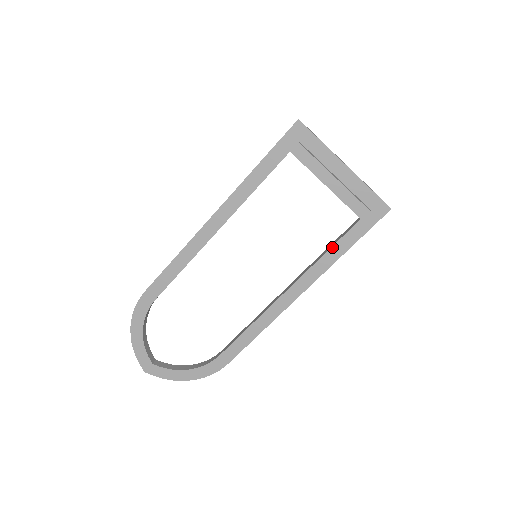
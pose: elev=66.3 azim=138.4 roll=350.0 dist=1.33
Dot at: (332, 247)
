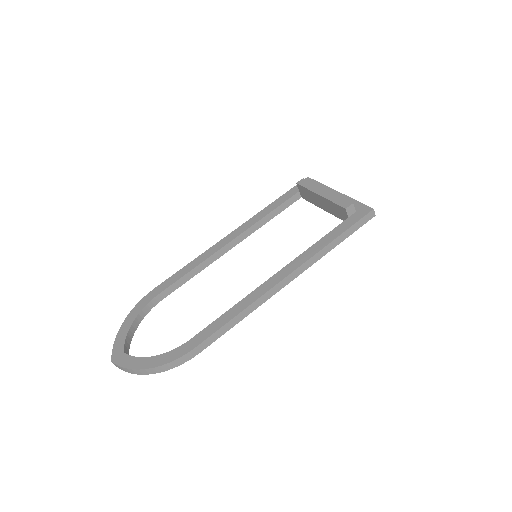
Dot at: (321, 239)
